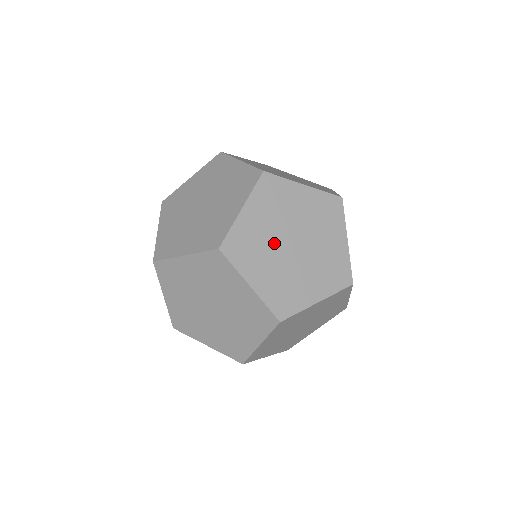
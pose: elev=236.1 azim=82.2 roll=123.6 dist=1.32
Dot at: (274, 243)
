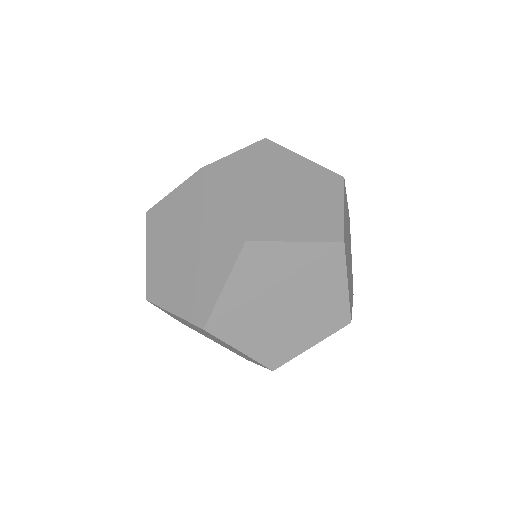
Dot at: occluded
